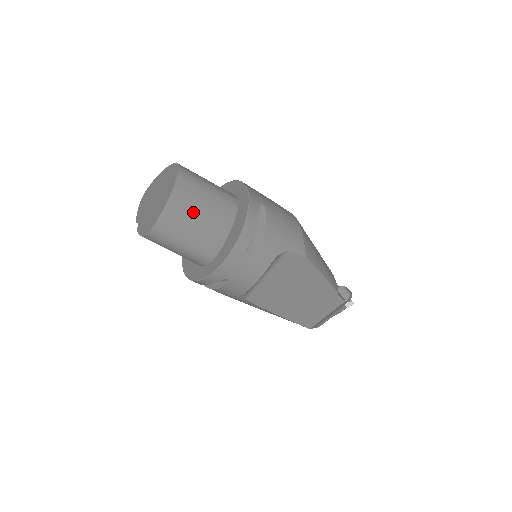
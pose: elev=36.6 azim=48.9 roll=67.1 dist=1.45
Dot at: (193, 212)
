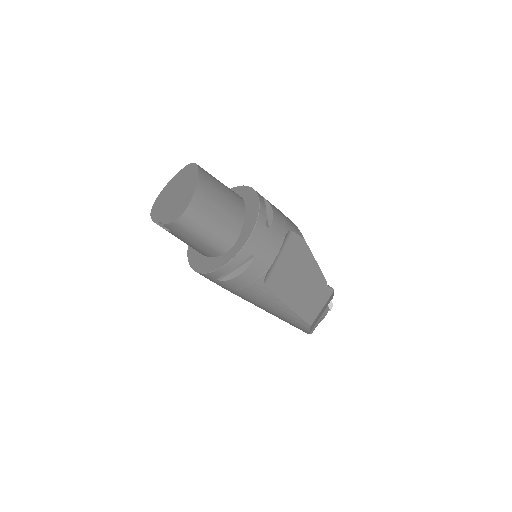
Dot at: (216, 196)
